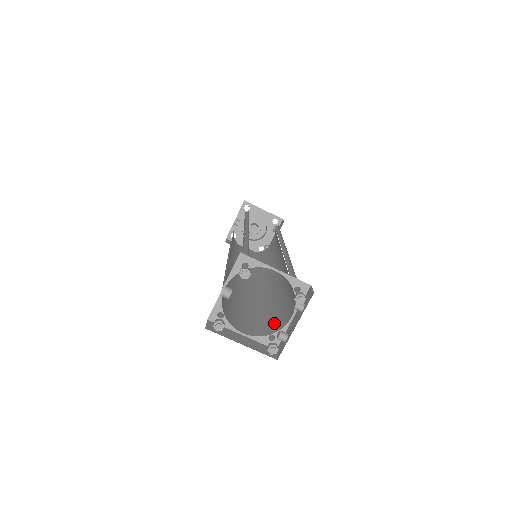
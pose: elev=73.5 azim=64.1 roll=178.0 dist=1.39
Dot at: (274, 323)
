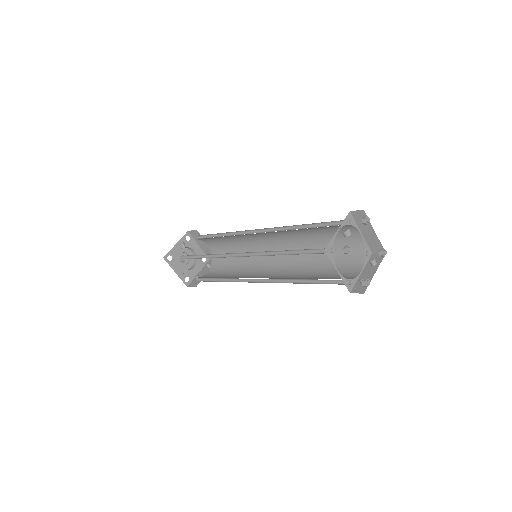
Dot at: (339, 278)
